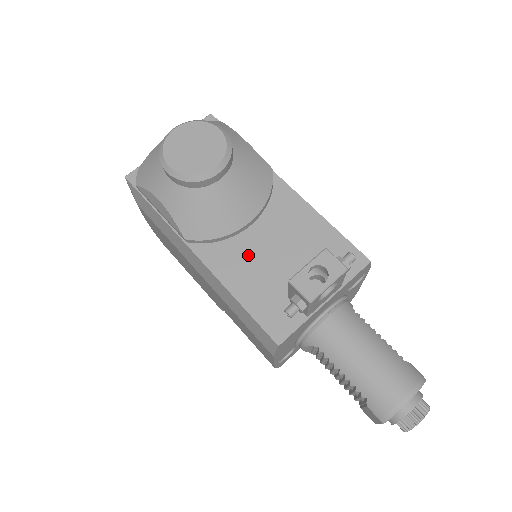
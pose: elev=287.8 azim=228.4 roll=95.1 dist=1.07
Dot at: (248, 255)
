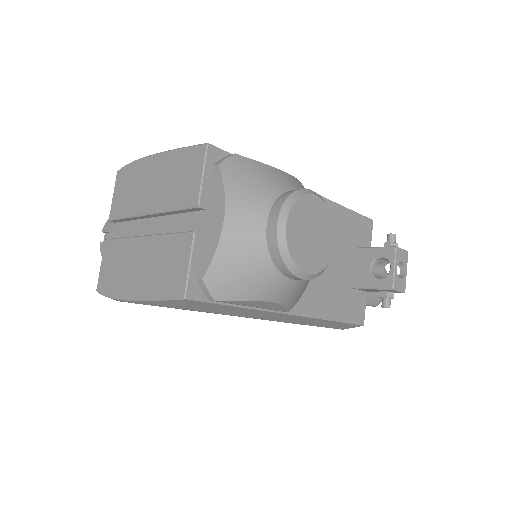
Dot at: (321, 280)
